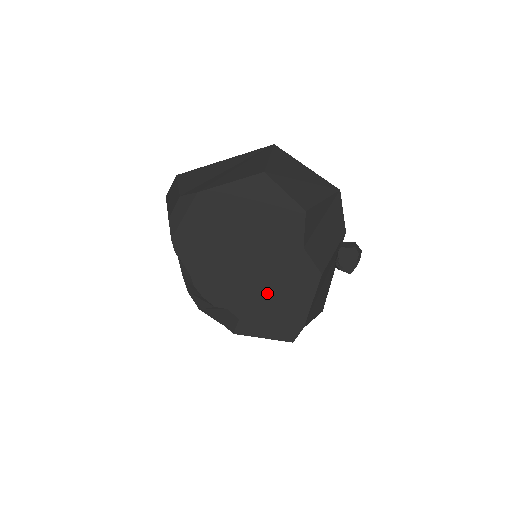
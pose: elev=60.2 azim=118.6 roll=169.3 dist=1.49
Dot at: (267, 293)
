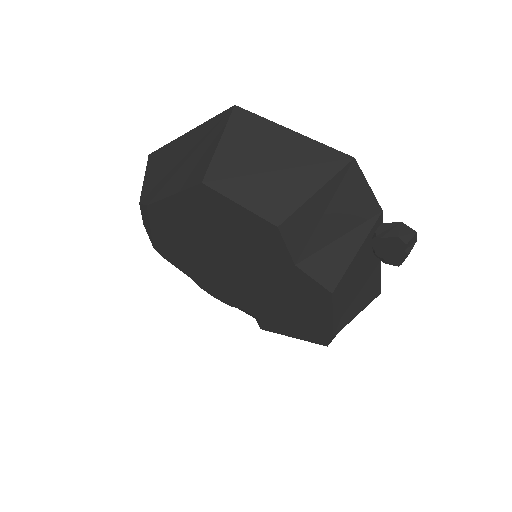
Dot at: (276, 302)
